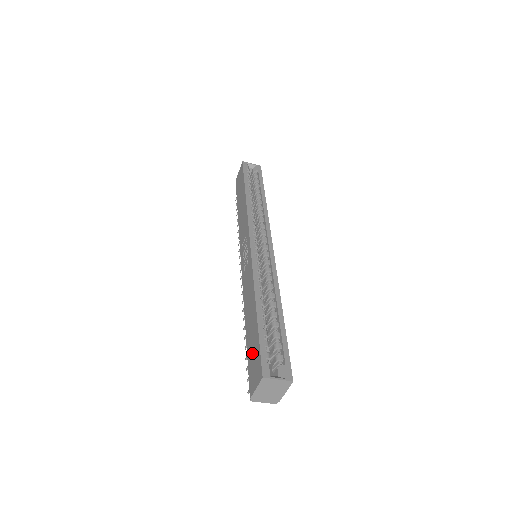
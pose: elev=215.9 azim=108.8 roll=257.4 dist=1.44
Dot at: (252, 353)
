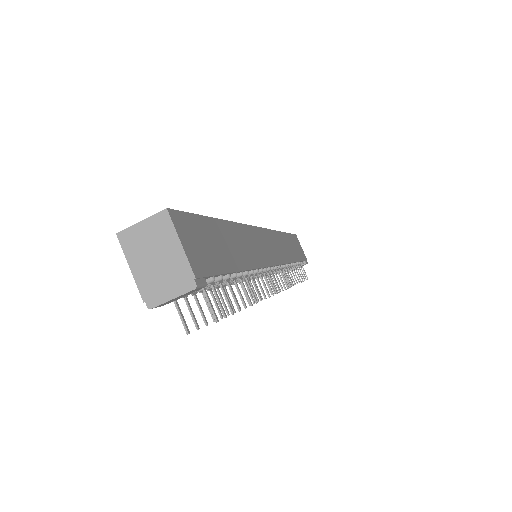
Dot at: occluded
